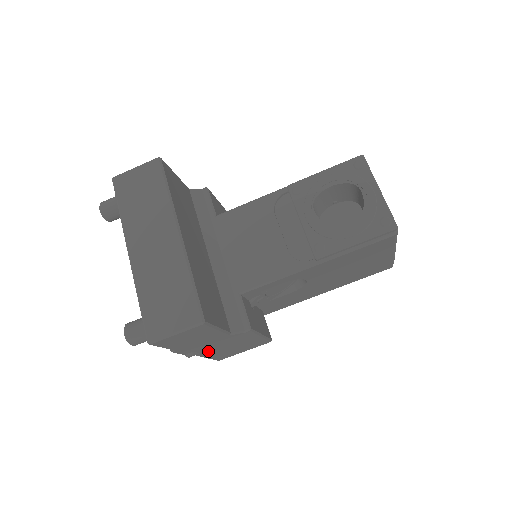
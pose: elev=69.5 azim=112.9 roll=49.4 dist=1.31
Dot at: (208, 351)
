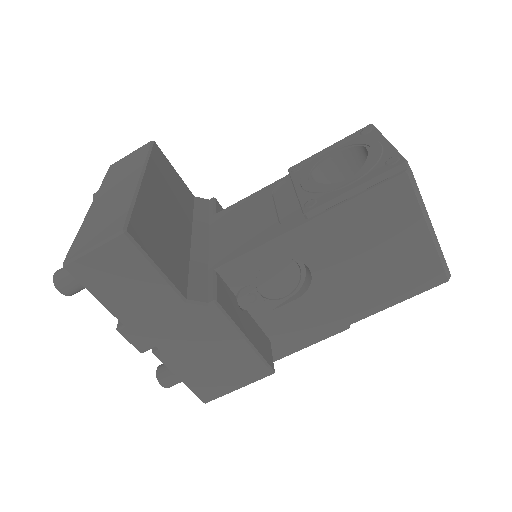
Dot at: (171, 350)
